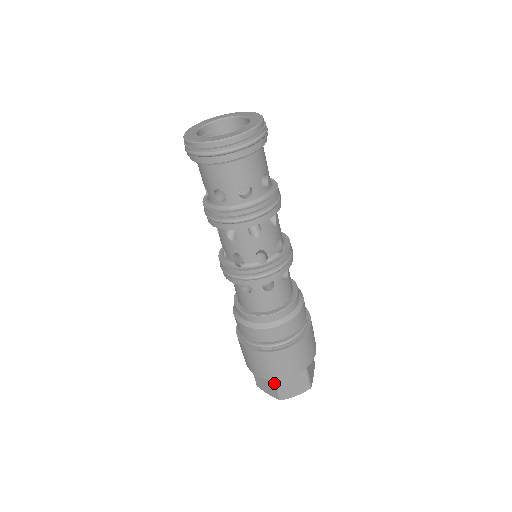
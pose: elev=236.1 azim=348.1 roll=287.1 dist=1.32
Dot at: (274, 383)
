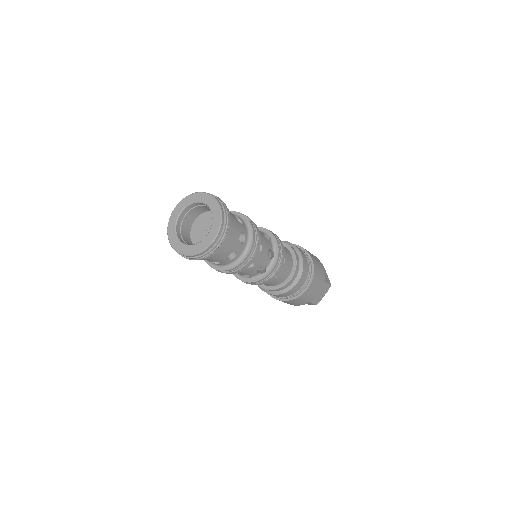
Dot at: occluded
